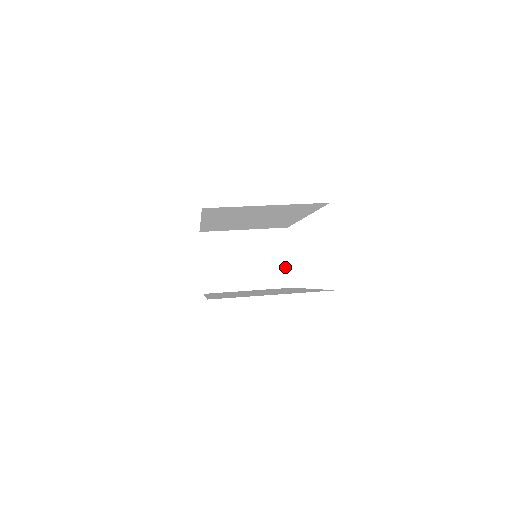
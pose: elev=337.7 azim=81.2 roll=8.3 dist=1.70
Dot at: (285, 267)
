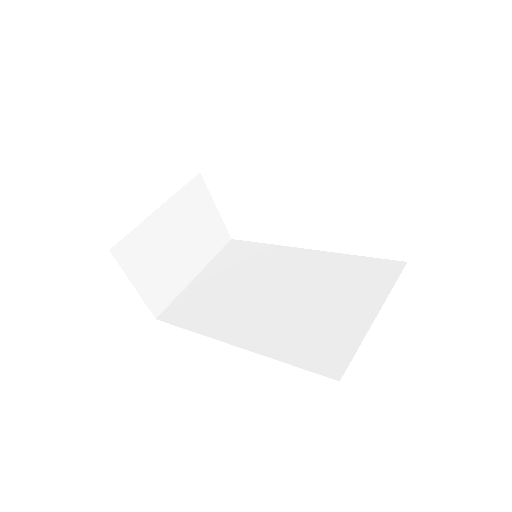
Dot at: (217, 222)
